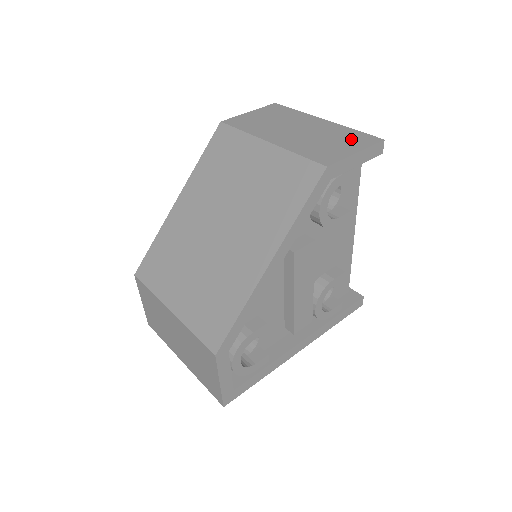
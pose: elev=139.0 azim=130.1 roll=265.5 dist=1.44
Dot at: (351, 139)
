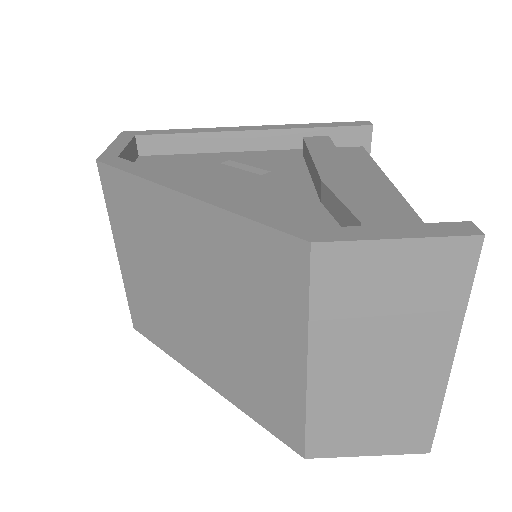
Dot at: (402, 431)
